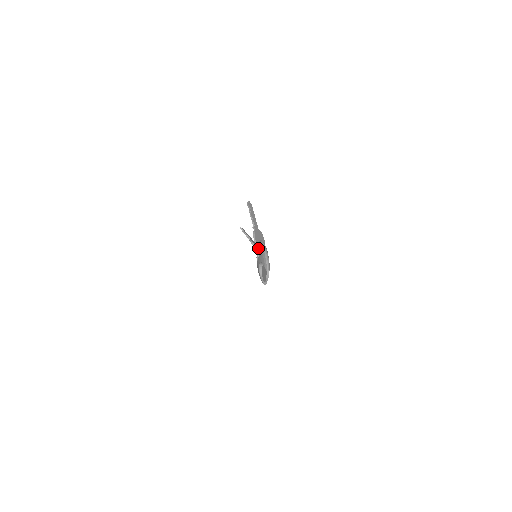
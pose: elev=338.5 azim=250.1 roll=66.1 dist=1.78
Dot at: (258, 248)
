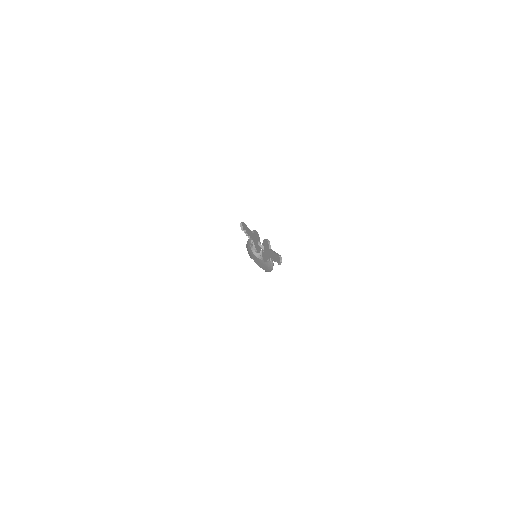
Dot at: occluded
